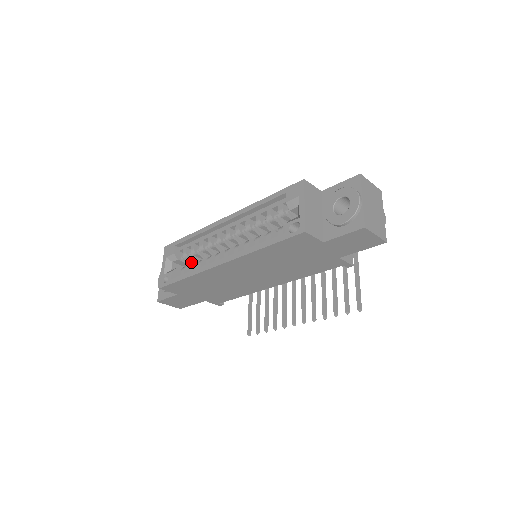
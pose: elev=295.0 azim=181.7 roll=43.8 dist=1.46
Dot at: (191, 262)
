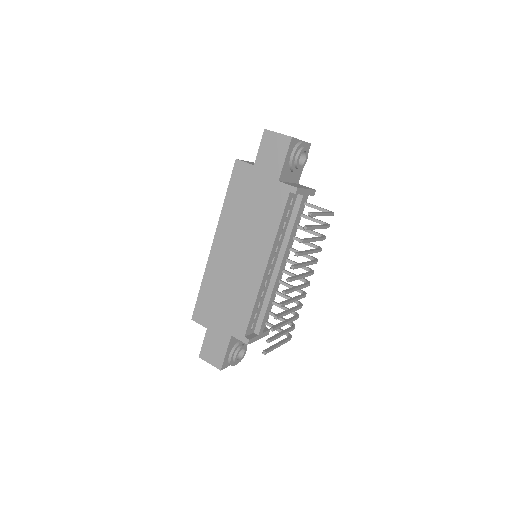
Dot at: occluded
